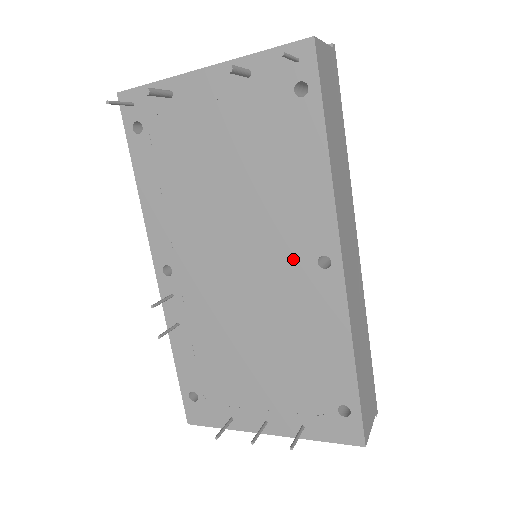
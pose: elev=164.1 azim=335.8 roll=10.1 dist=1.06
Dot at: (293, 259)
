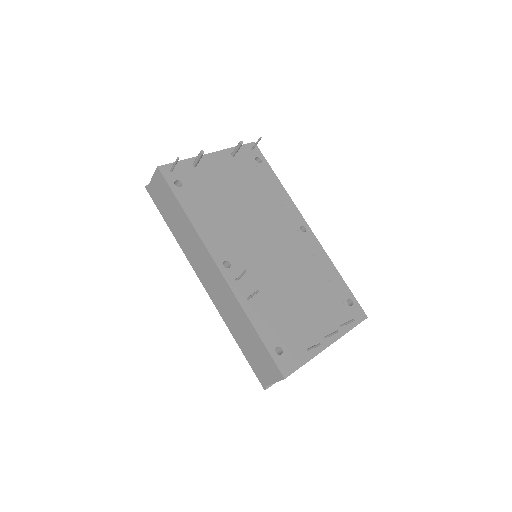
Dot at: (290, 232)
